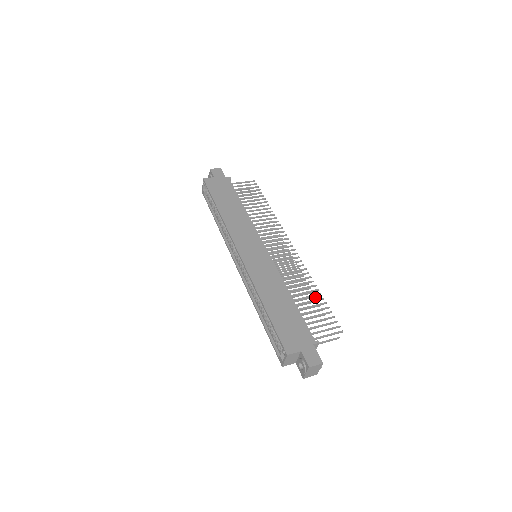
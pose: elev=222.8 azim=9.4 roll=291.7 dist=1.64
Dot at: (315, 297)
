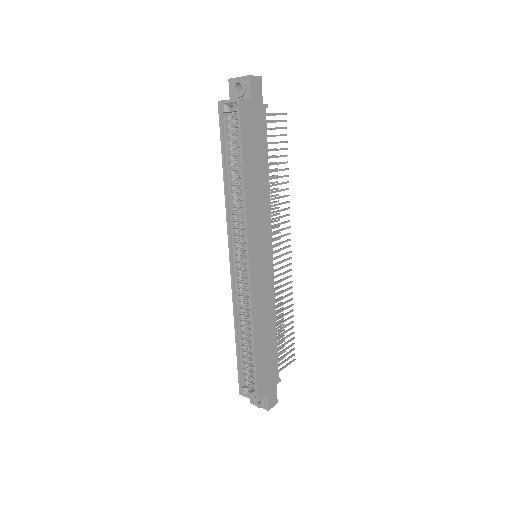
Dot at: occluded
